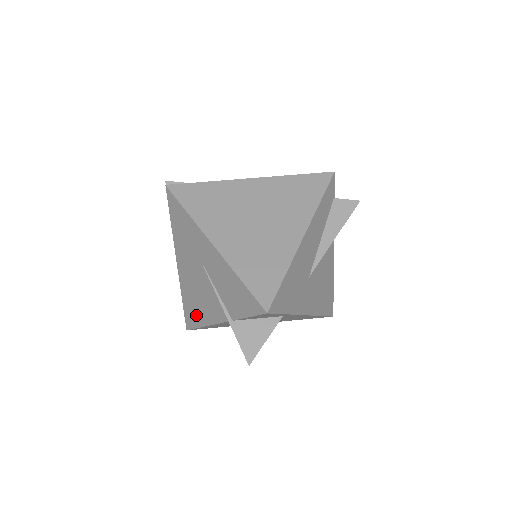
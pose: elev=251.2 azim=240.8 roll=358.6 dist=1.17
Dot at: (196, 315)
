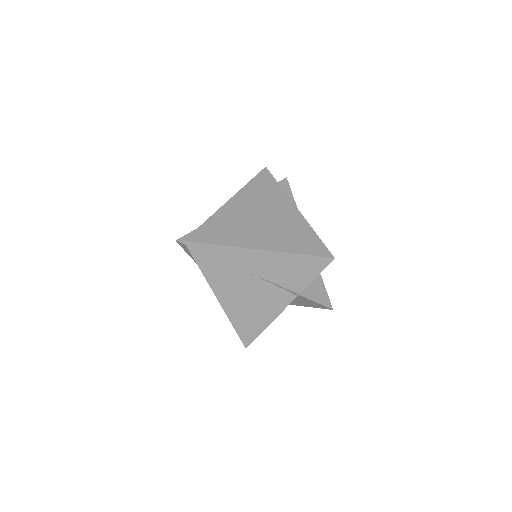
Dot at: (255, 324)
